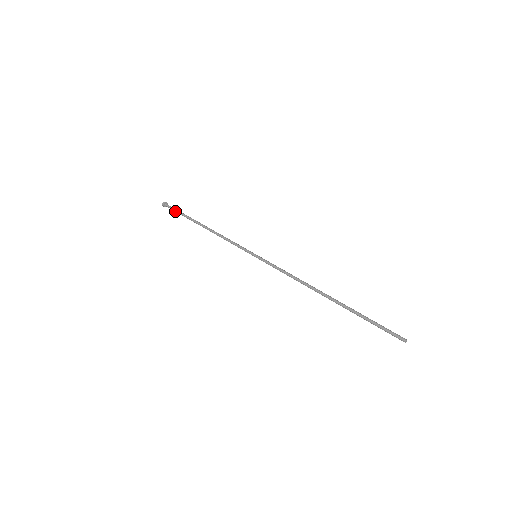
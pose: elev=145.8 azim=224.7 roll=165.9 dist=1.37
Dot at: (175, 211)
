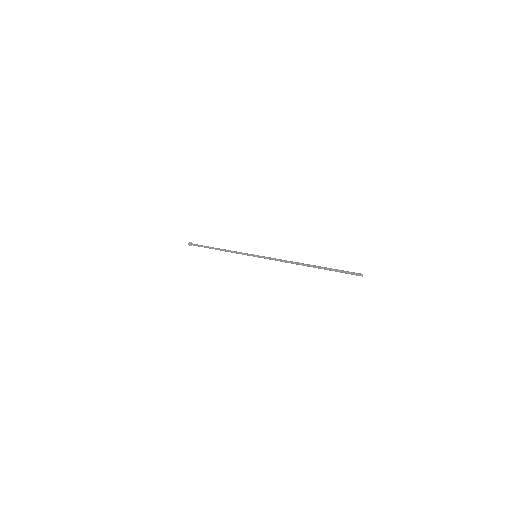
Dot at: (198, 246)
